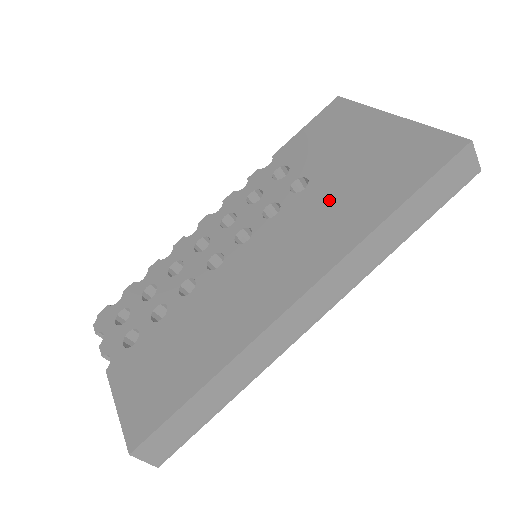
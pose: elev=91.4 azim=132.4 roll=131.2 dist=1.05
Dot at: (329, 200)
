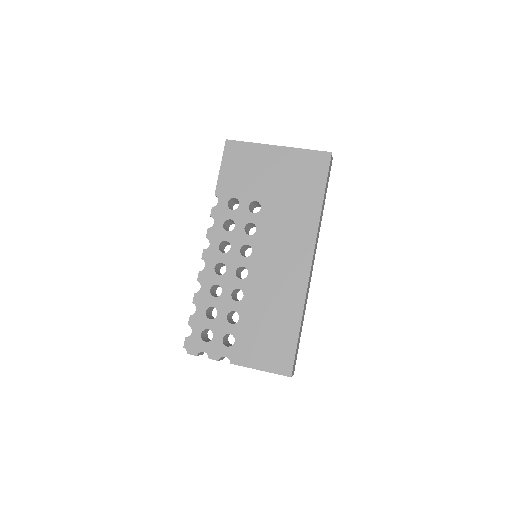
Dot at: (283, 209)
